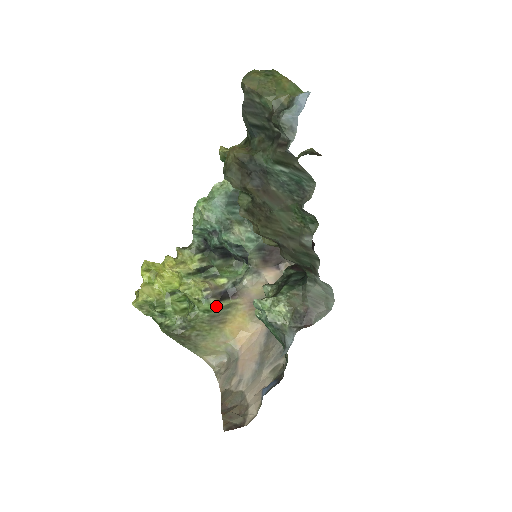
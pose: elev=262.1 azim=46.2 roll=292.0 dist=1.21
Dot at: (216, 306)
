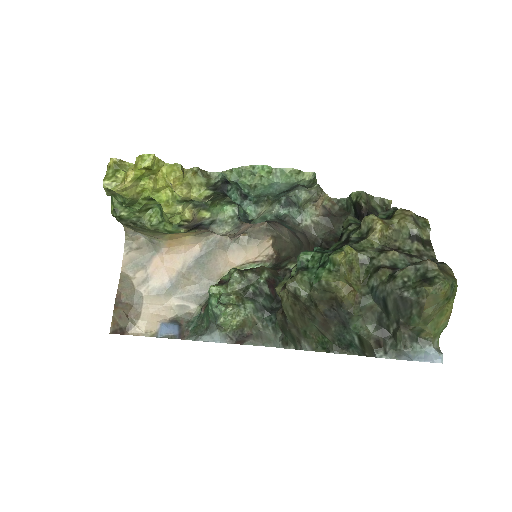
Dot at: (181, 232)
